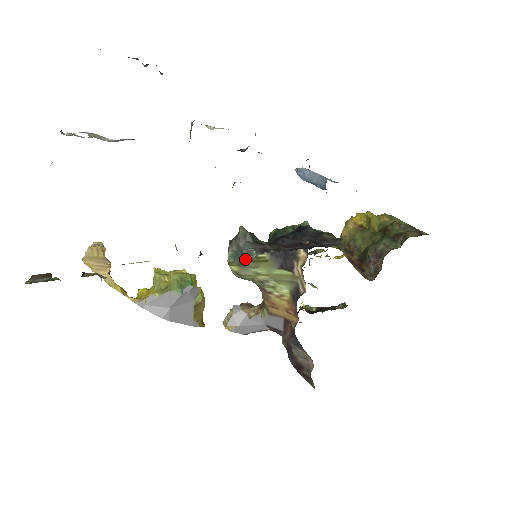
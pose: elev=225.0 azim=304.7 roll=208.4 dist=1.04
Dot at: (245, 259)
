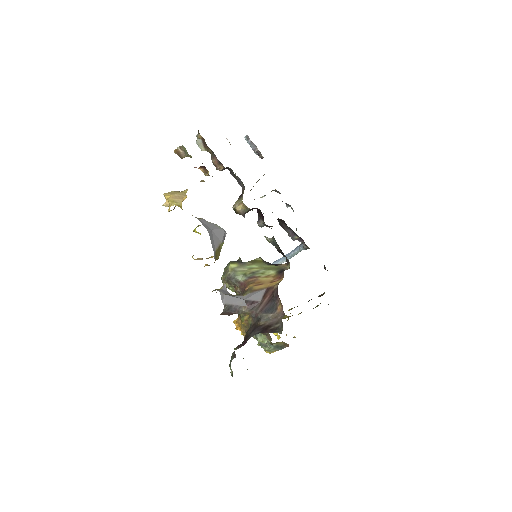
Dot at: (244, 262)
